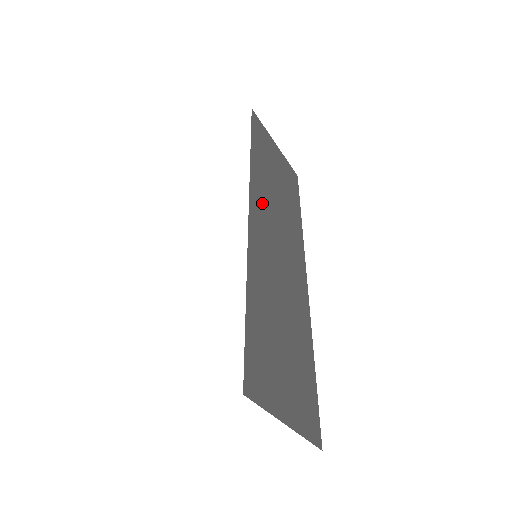
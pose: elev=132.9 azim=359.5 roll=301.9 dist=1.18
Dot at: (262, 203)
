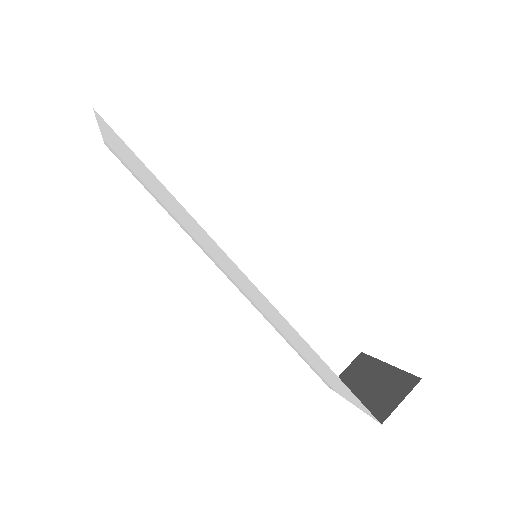
Dot at: occluded
